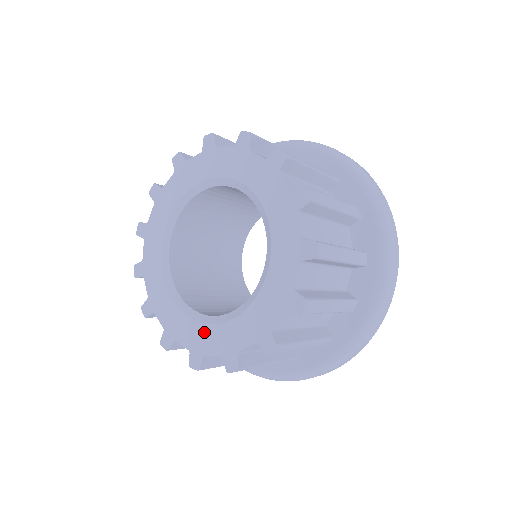
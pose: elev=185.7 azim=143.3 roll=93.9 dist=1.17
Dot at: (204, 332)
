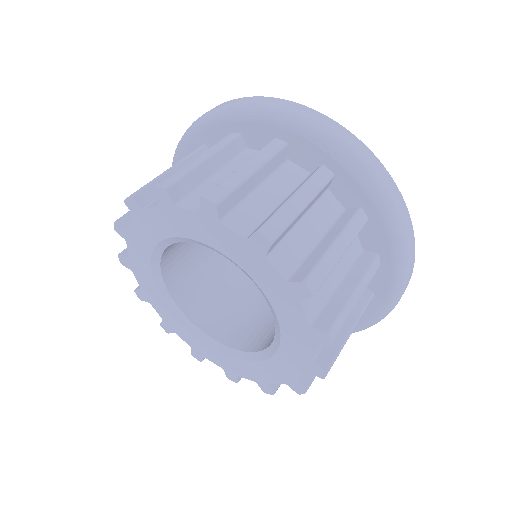
Dot at: (231, 361)
